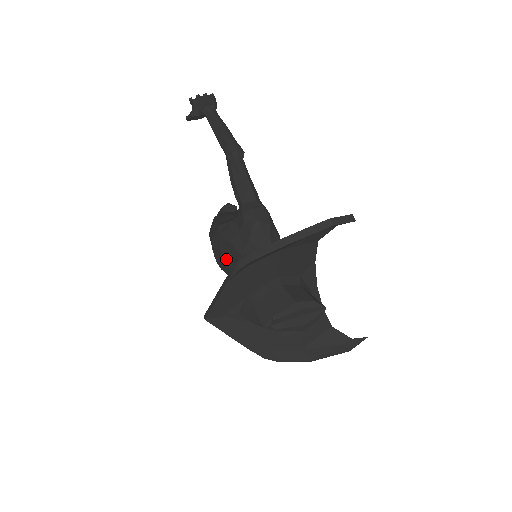
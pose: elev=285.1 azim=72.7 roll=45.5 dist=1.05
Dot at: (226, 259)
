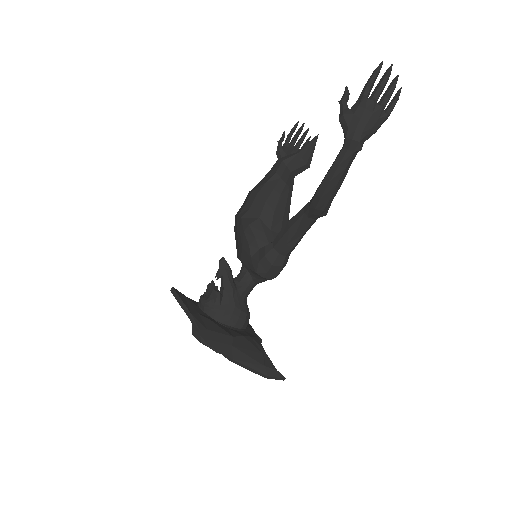
Dot at: occluded
